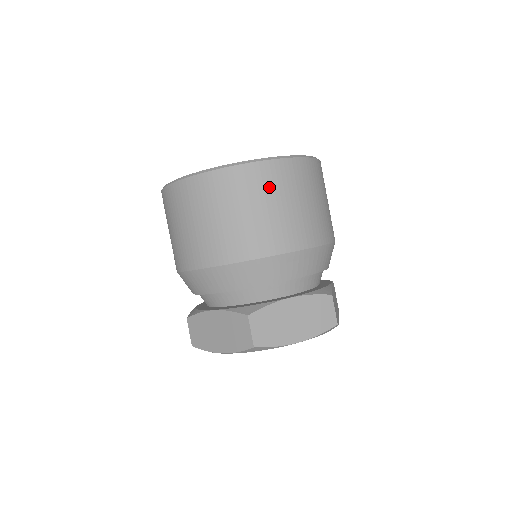
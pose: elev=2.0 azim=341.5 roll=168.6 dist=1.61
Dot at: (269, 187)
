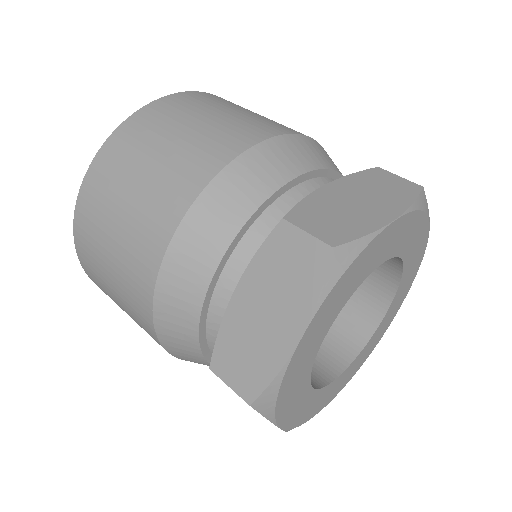
Dot at: (194, 106)
